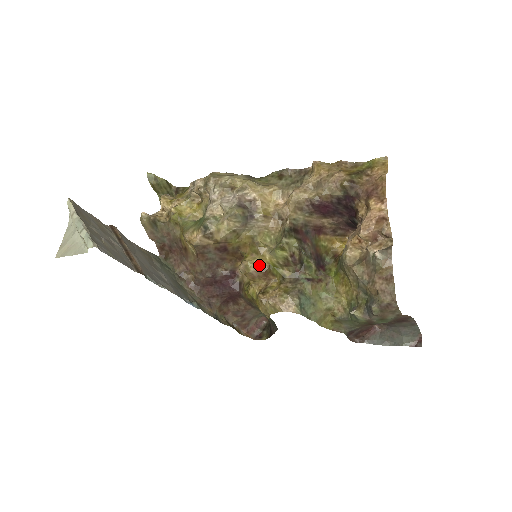
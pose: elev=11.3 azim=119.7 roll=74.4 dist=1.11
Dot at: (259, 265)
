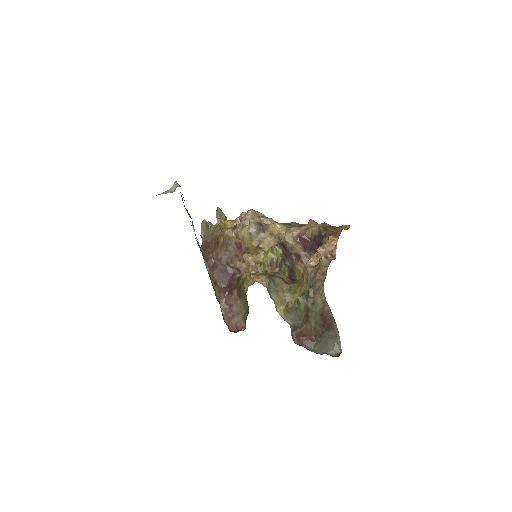
Dot at: (255, 260)
